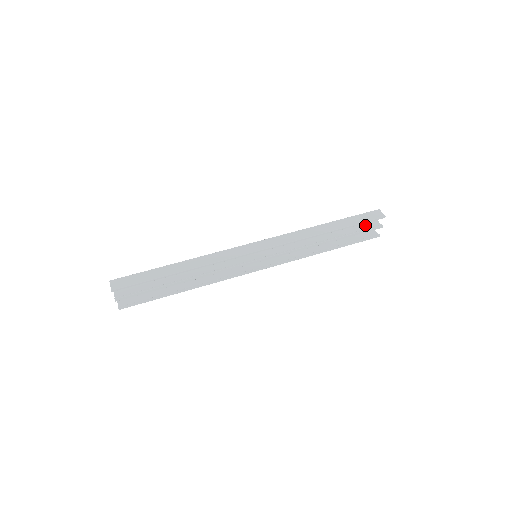
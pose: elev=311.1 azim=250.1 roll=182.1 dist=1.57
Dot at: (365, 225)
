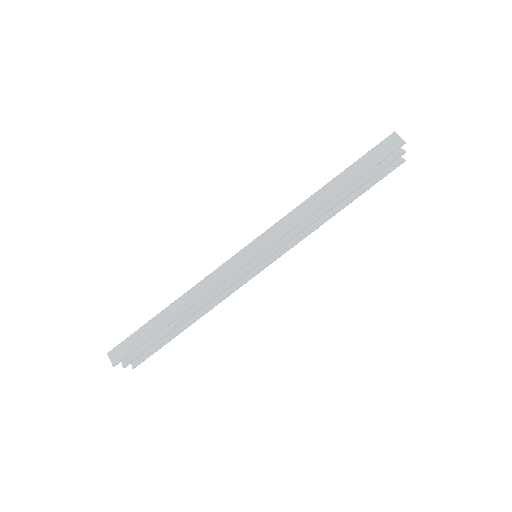
Dot at: occluded
